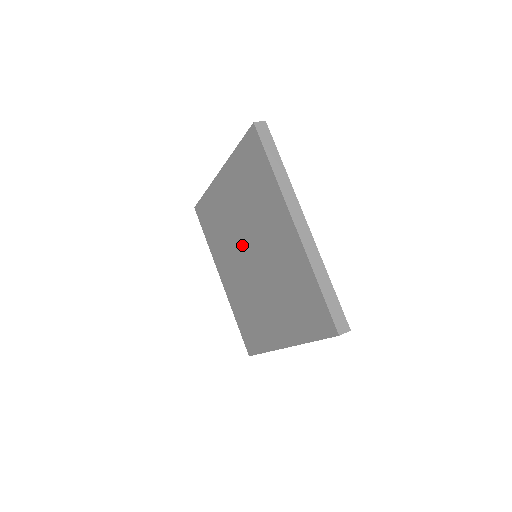
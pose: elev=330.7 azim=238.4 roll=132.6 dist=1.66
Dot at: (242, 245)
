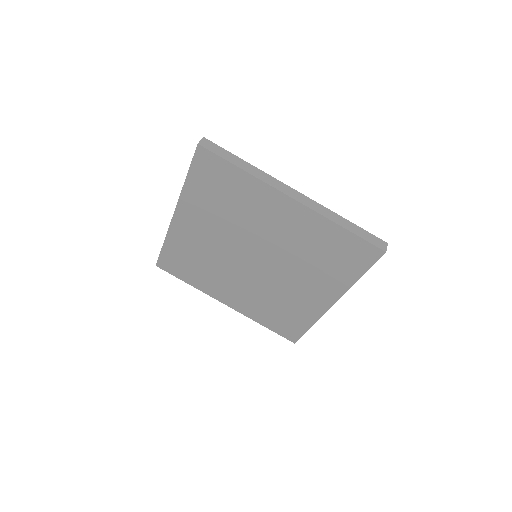
Dot at: (237, 257)
